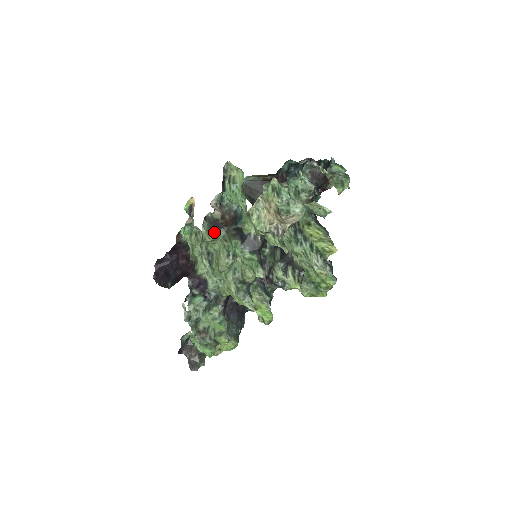
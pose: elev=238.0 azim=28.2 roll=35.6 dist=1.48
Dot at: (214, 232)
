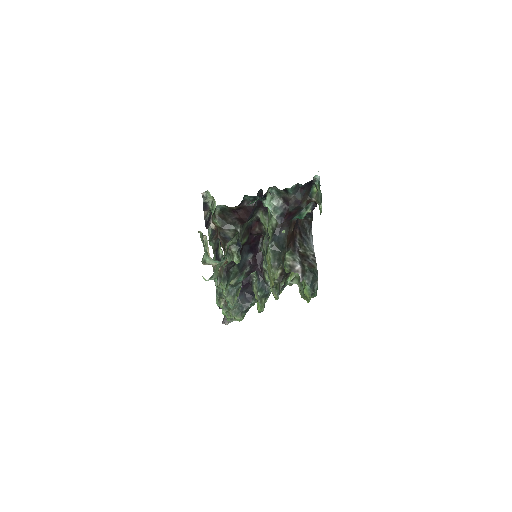
Dot at: (209, 241)
